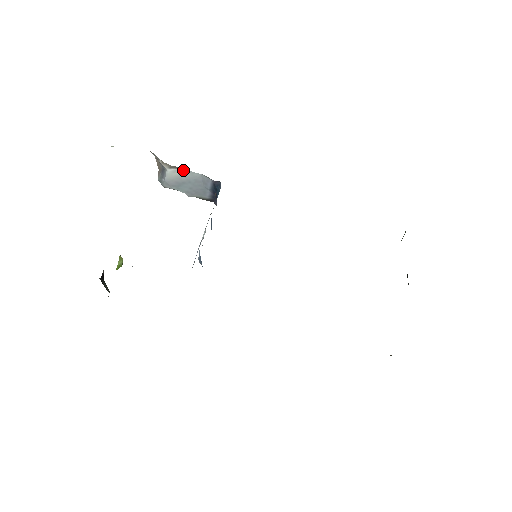
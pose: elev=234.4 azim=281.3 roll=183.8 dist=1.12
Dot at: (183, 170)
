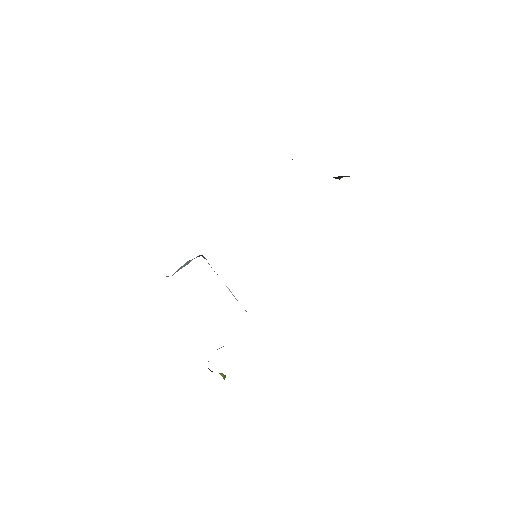
Dot at: occluded
